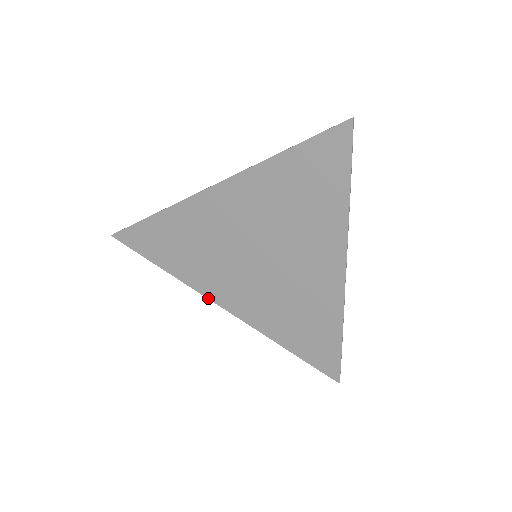
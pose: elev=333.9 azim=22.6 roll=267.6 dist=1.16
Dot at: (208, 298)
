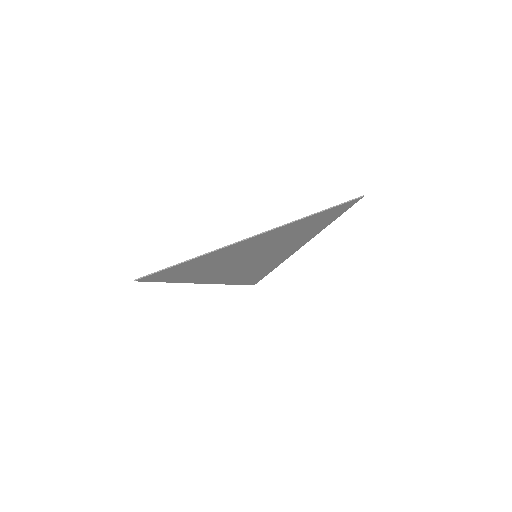
Dot at: (201, 283)
